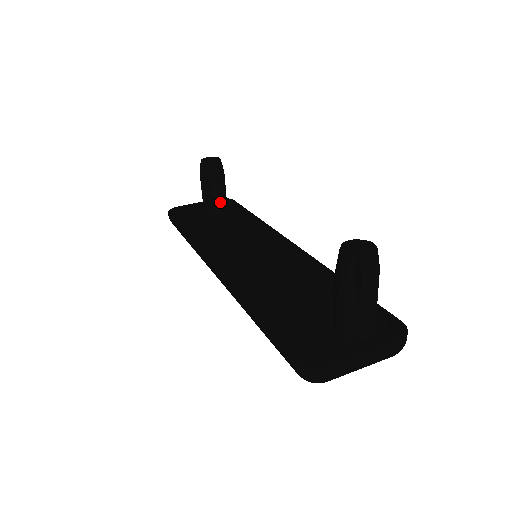
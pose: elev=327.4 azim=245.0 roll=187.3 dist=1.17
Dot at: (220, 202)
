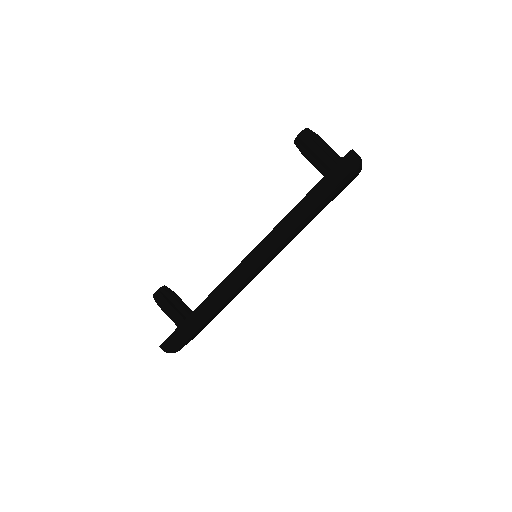
Dot at: (189, 310)
